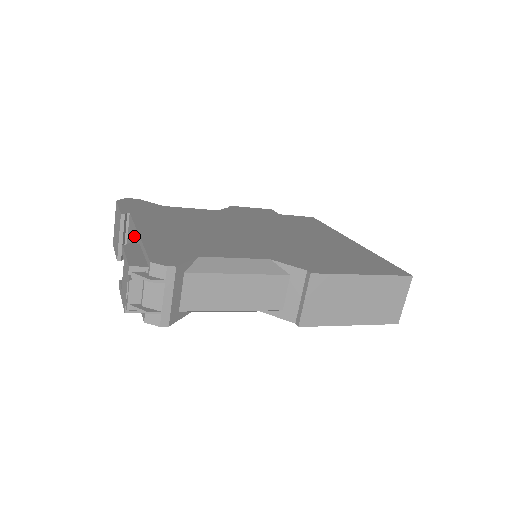
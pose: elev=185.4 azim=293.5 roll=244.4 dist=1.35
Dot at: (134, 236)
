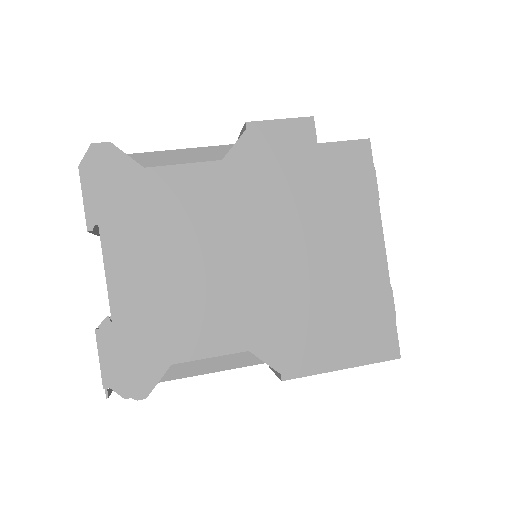
Dot at: occluded
